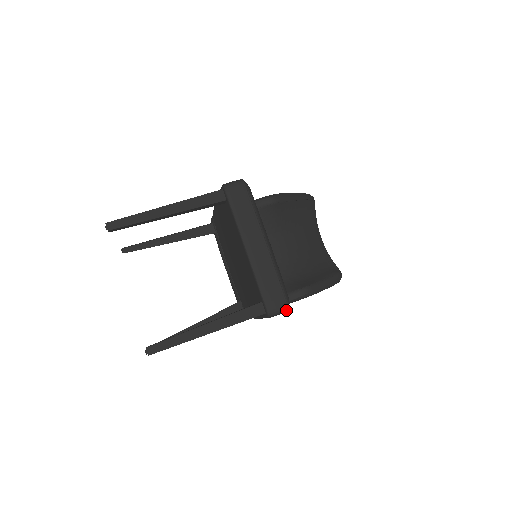
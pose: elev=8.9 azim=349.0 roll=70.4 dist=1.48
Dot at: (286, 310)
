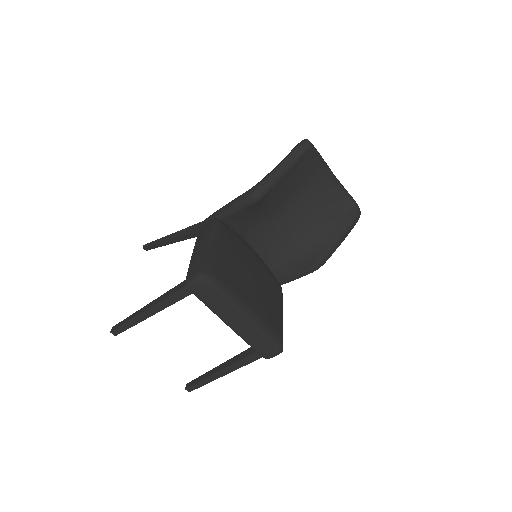
Dot at: occluded
